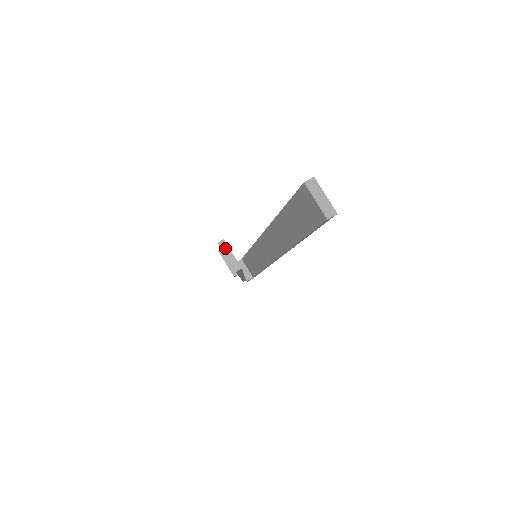
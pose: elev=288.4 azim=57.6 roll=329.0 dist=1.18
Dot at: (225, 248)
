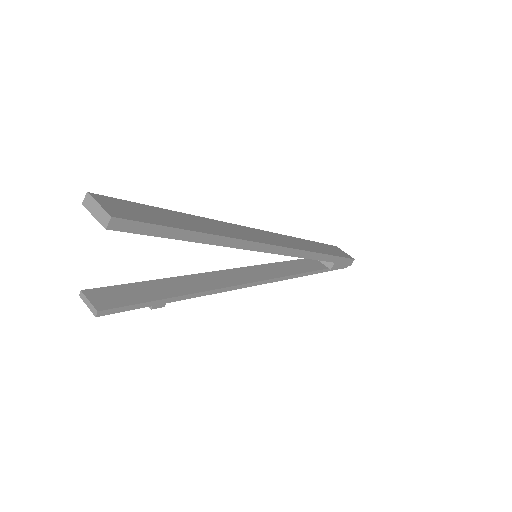
Dot at: (84, 298)
